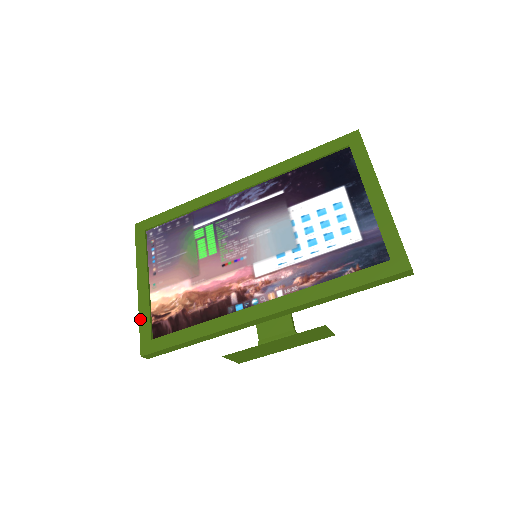
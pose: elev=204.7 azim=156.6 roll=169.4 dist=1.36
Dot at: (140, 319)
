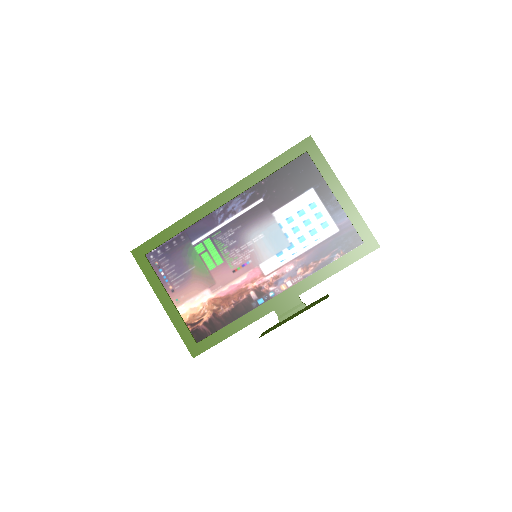
Dot at: (178, 331)
